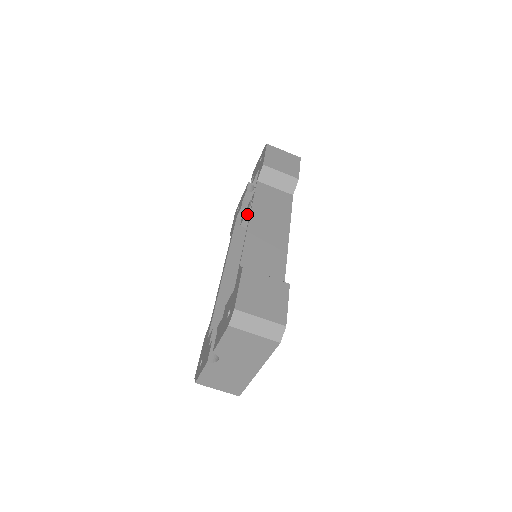
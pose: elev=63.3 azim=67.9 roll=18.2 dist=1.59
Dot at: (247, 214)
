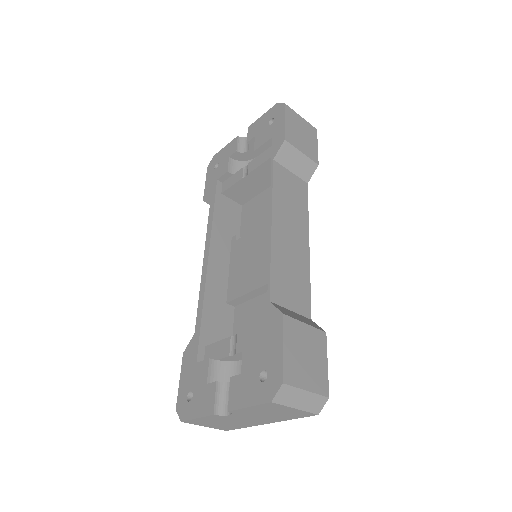
Dot at: (236, 184)
